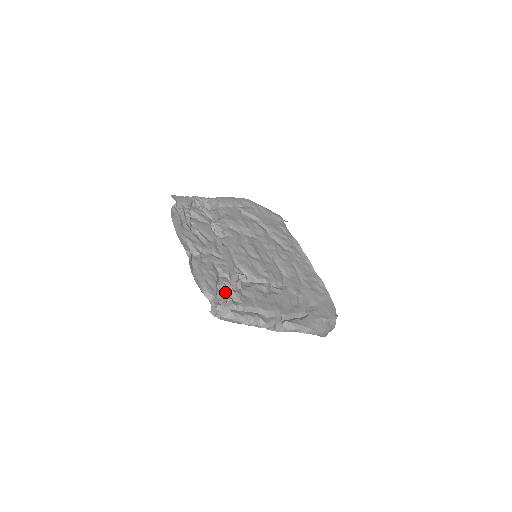
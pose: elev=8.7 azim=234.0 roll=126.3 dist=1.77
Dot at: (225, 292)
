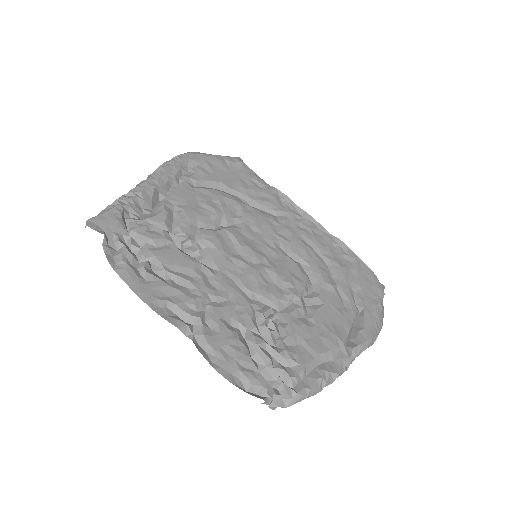
Dot at: (270, 364)
